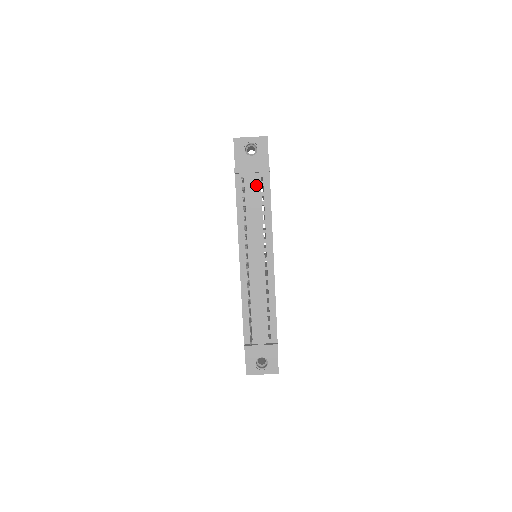
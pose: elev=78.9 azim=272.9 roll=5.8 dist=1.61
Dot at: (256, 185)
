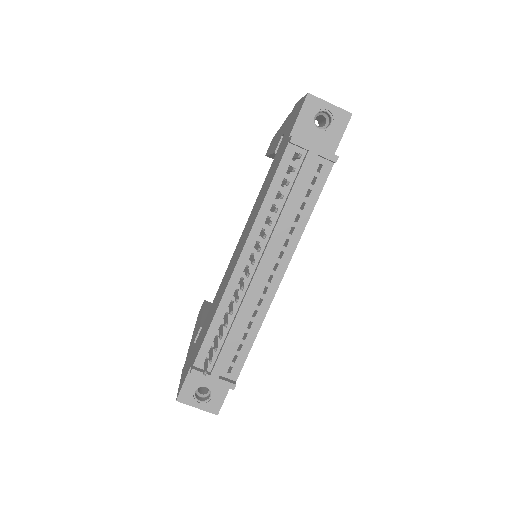
Dot at: (309, 171)
